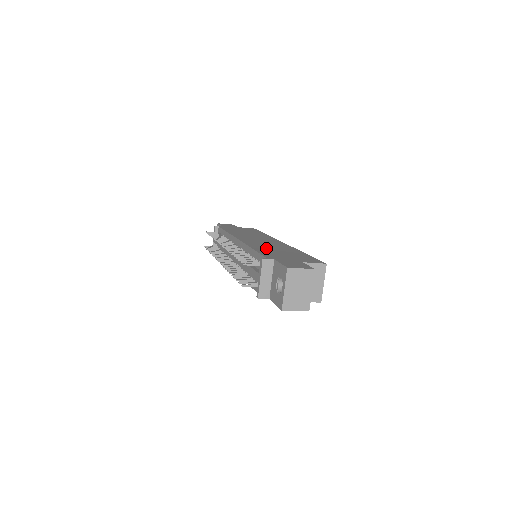
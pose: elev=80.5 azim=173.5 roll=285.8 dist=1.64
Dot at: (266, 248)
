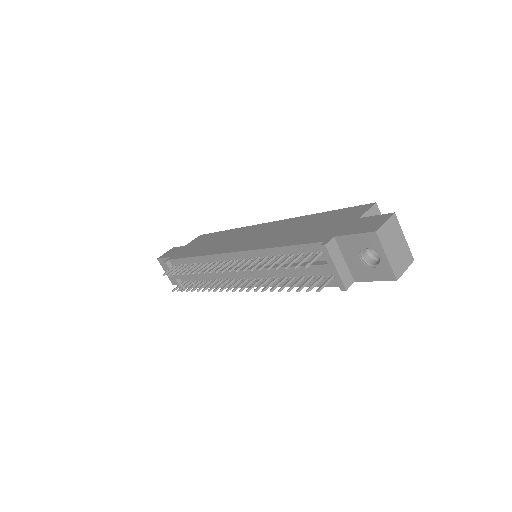
Dot at: (284, 237)
